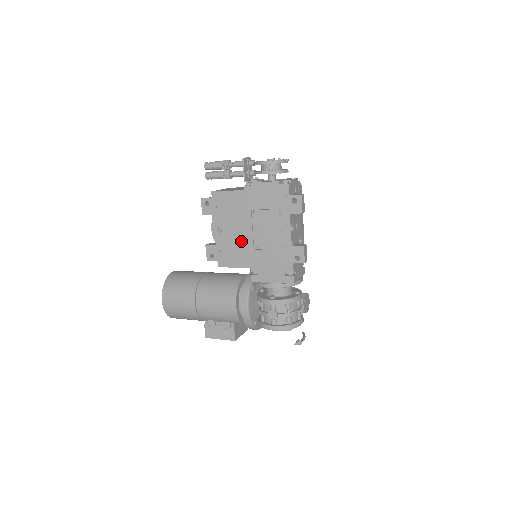
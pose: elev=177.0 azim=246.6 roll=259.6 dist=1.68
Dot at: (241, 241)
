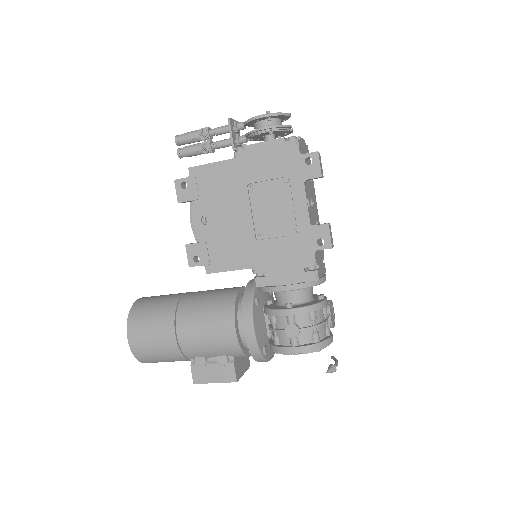
Dot at: (236, 231)
